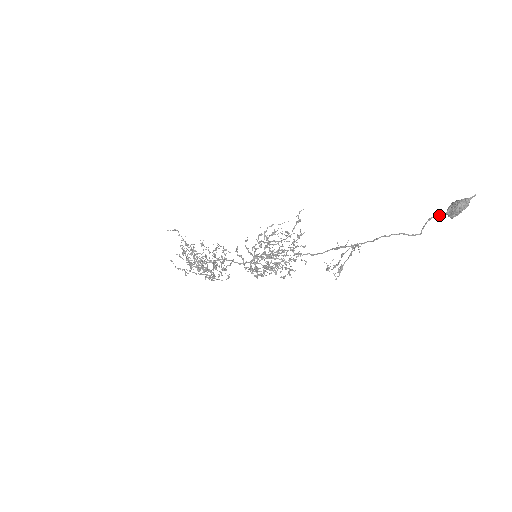
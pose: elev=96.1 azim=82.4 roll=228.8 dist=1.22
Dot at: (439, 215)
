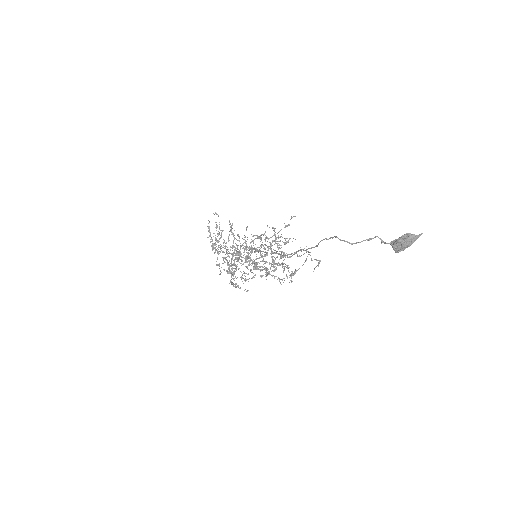
Dot at: (380, 239)
